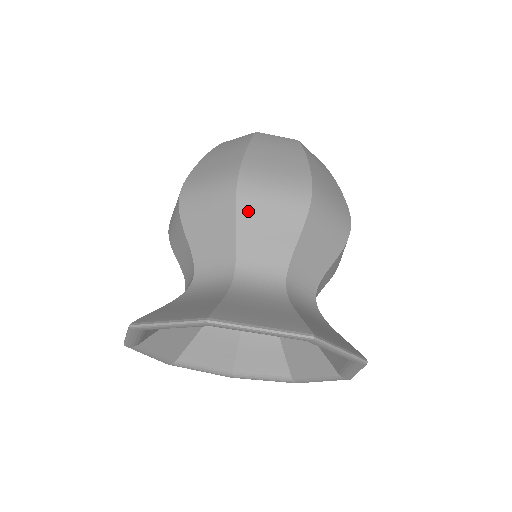
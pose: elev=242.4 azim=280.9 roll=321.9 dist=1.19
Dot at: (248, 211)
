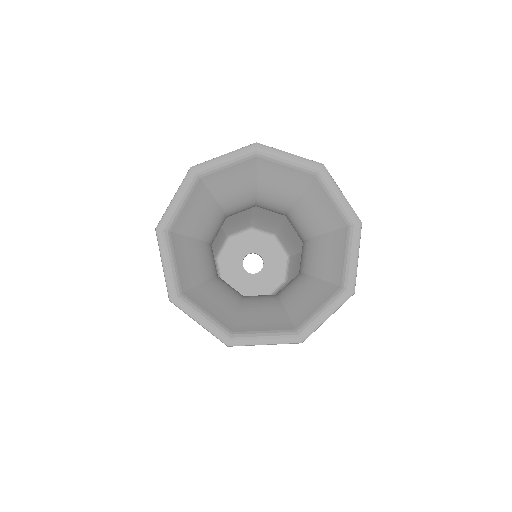
Dot at: occluded
